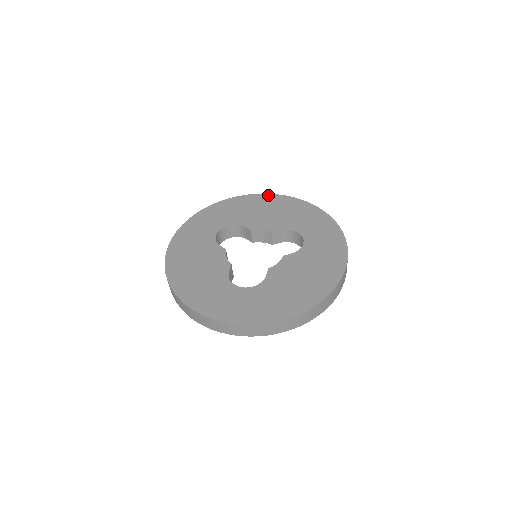
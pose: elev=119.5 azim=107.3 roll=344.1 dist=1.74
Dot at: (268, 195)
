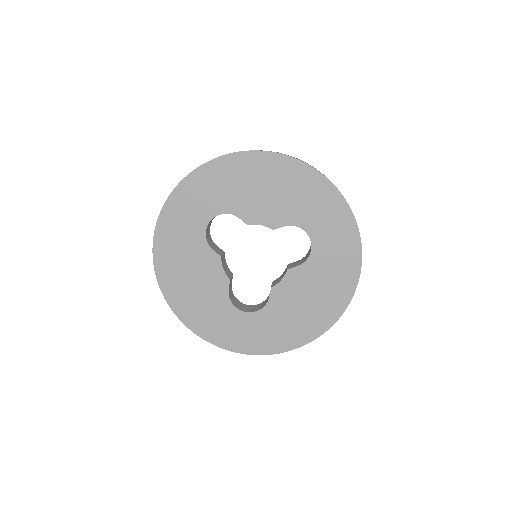
Dot at: (266, 155)
